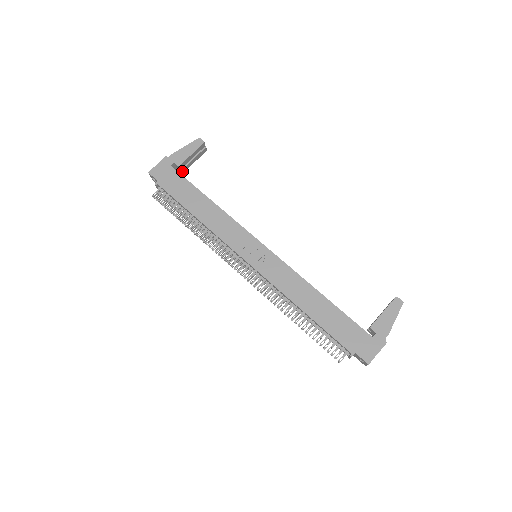
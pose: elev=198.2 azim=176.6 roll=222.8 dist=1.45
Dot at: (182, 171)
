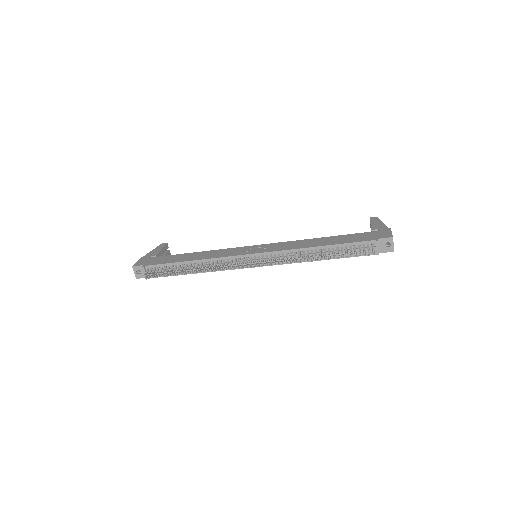
Dot at: occluded
